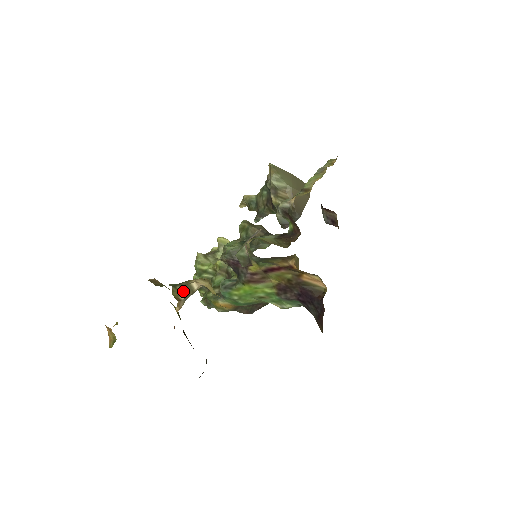
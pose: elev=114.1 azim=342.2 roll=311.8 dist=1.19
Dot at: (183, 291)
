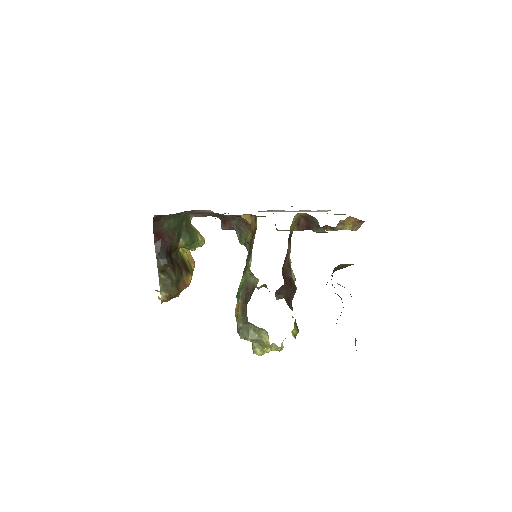
Dot at: occluded
